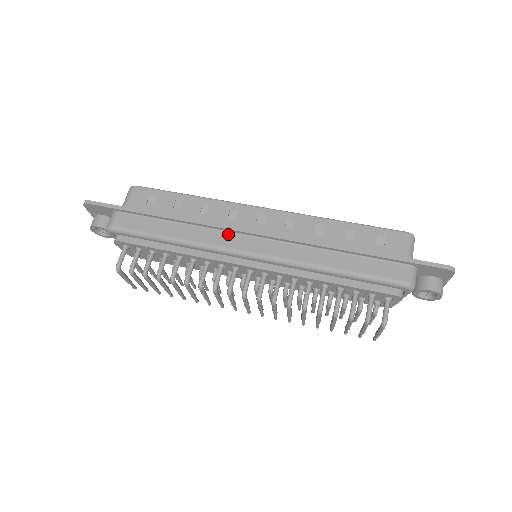
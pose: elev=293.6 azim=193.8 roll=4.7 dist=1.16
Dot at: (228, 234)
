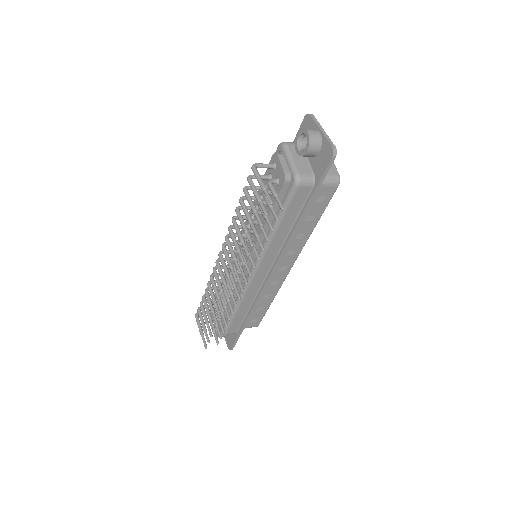
Dot at: occluded
